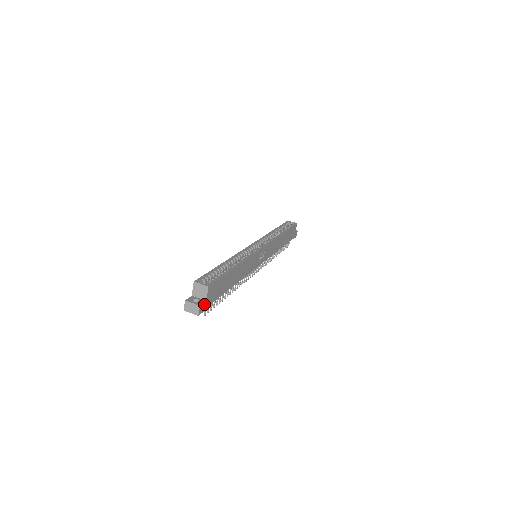
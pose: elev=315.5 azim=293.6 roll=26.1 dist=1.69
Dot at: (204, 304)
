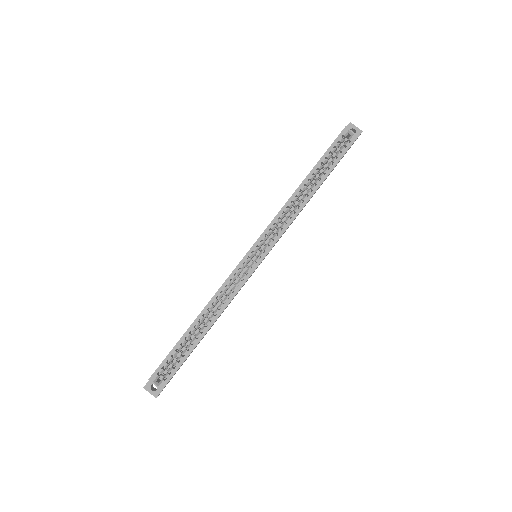
Dot at: occluded
